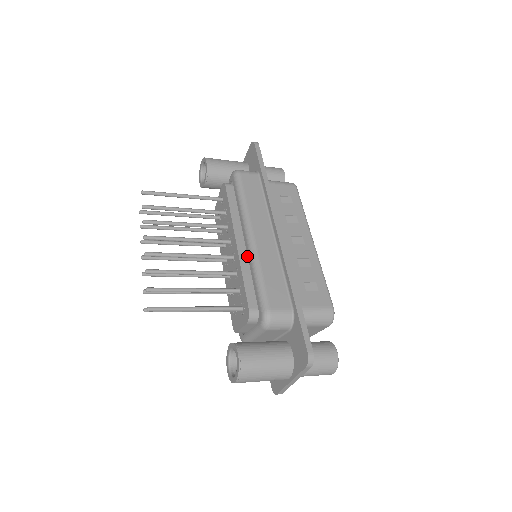
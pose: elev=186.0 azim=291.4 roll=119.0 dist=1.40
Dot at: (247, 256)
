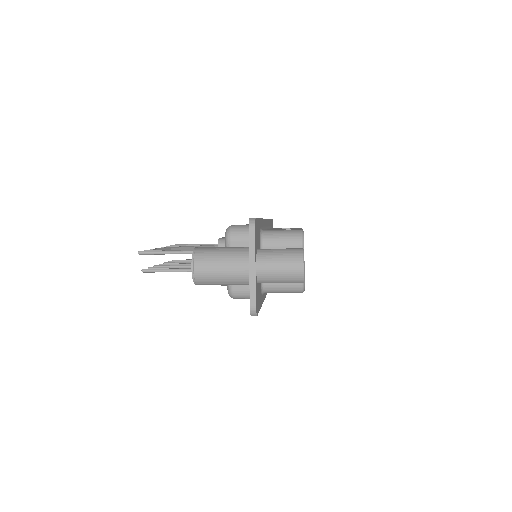
Dot at: occluded
